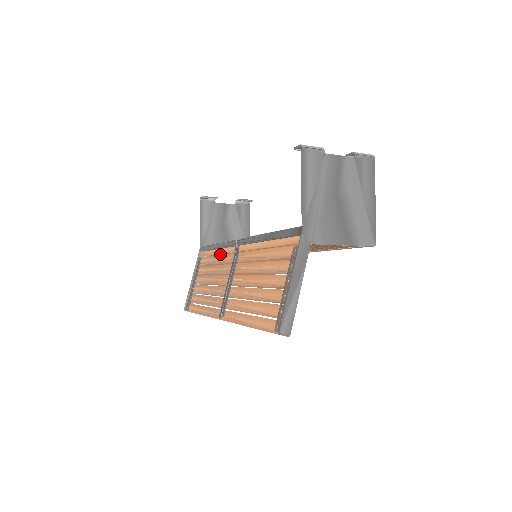
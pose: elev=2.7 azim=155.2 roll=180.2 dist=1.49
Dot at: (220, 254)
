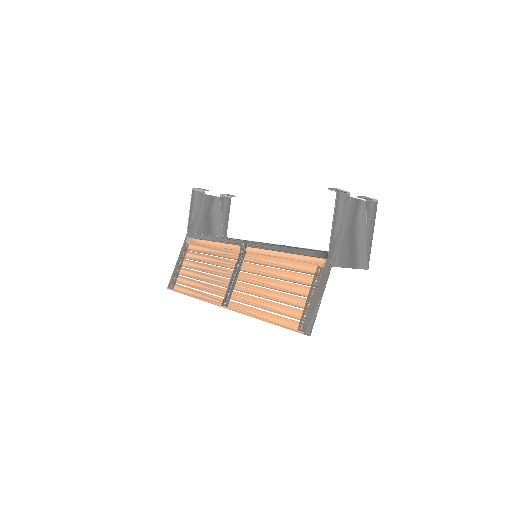
Dot at: (218, 247)
